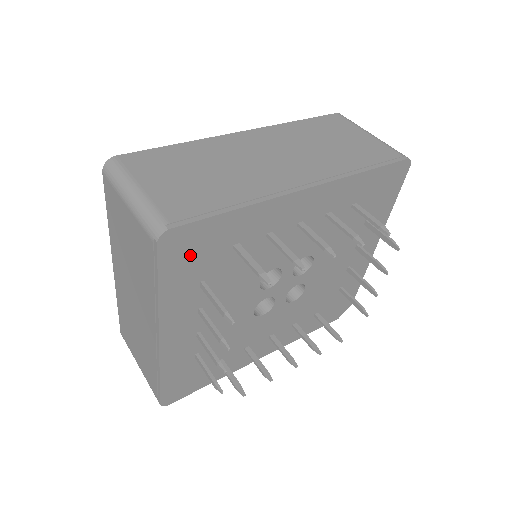
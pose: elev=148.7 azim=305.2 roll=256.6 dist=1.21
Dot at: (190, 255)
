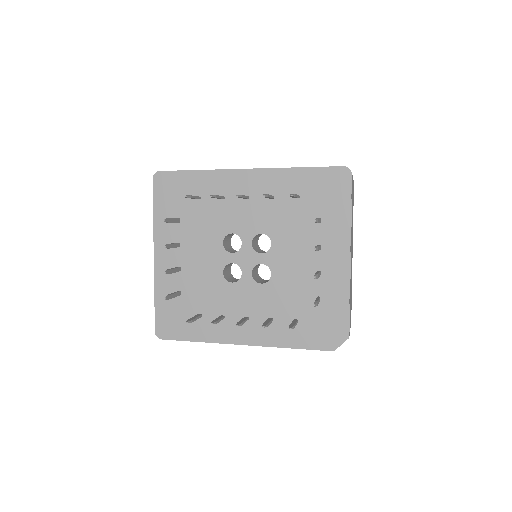
Dot at: (171, 194)
